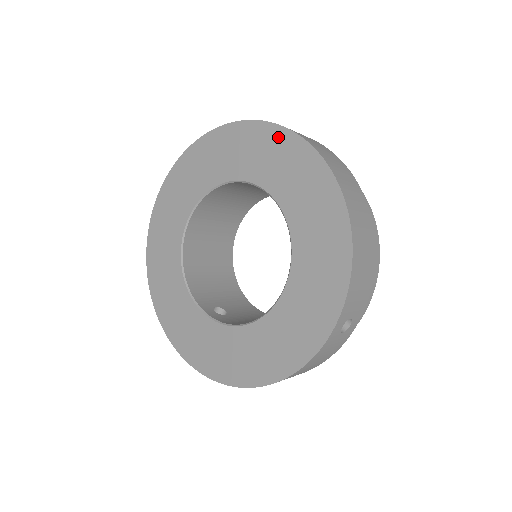
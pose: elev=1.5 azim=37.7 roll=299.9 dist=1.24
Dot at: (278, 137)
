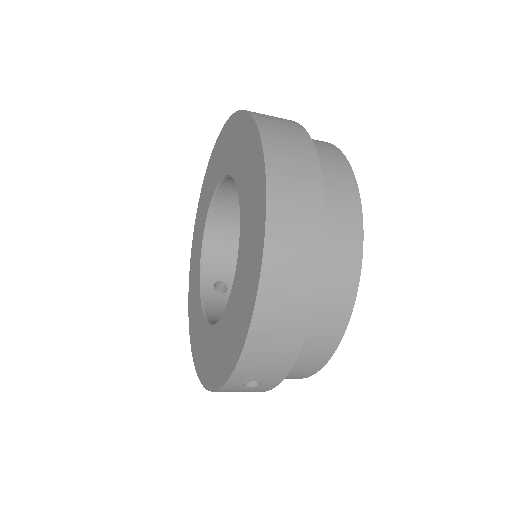
Dot at: (258, 159)
